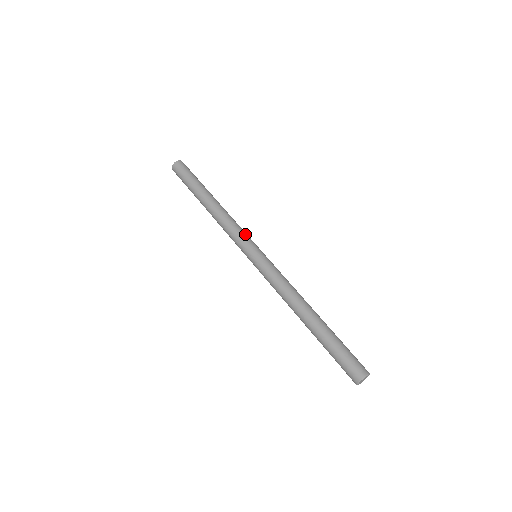
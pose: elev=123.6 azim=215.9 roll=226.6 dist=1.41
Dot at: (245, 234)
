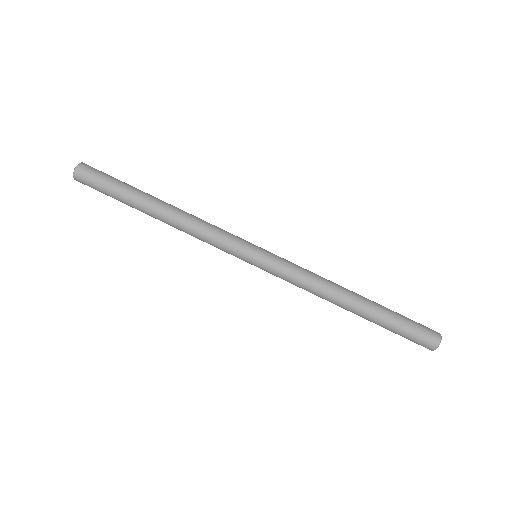
Dot at: (229, 237)
